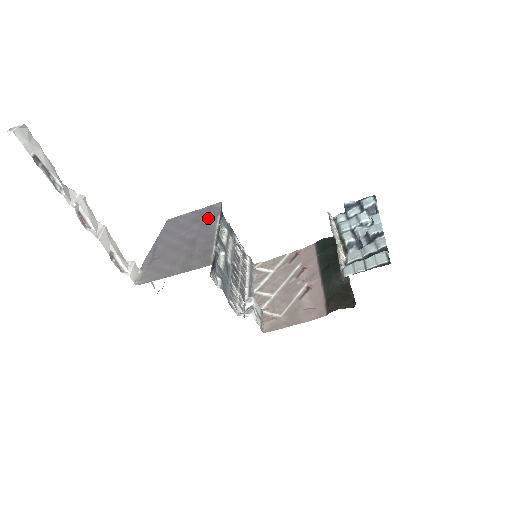
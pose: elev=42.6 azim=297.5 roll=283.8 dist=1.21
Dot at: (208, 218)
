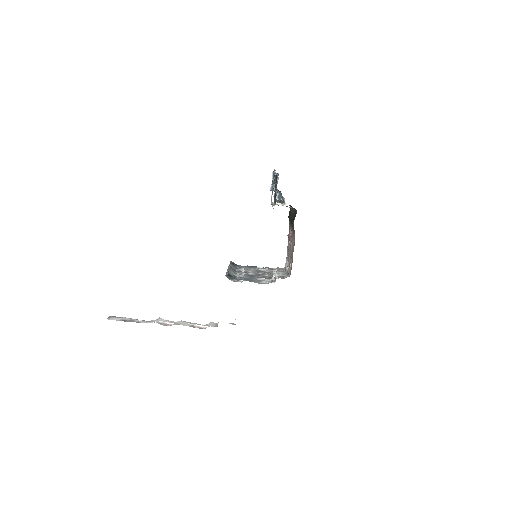
Dot at: occluded
